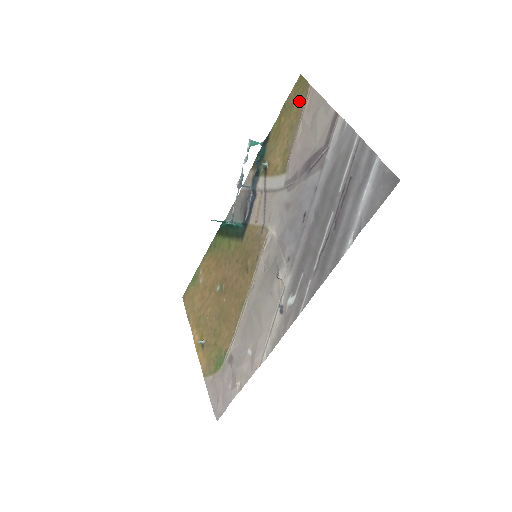
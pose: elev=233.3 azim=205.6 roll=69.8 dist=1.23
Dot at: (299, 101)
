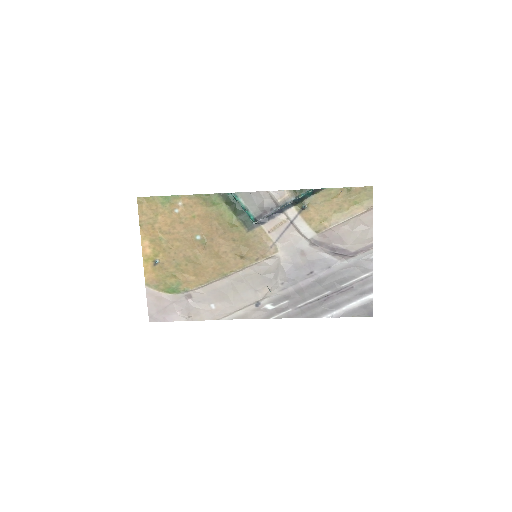
Dot at: (359, 203)
